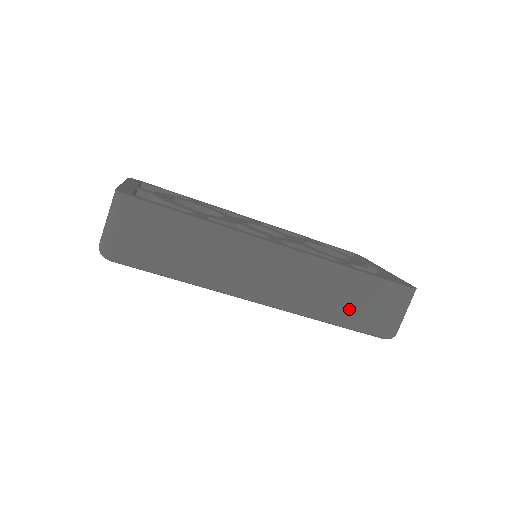
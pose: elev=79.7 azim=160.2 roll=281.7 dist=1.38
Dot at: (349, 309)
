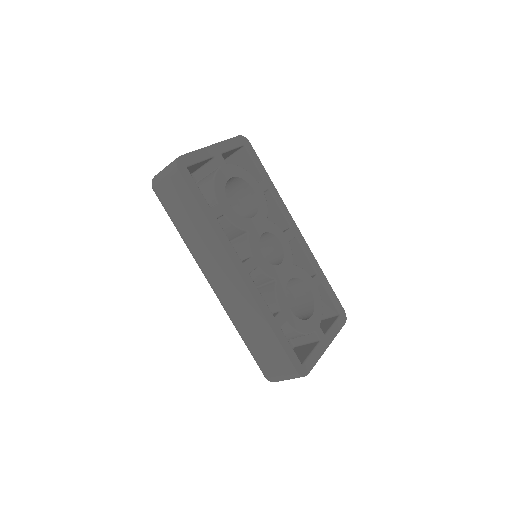
Dot at: (253, 341)
